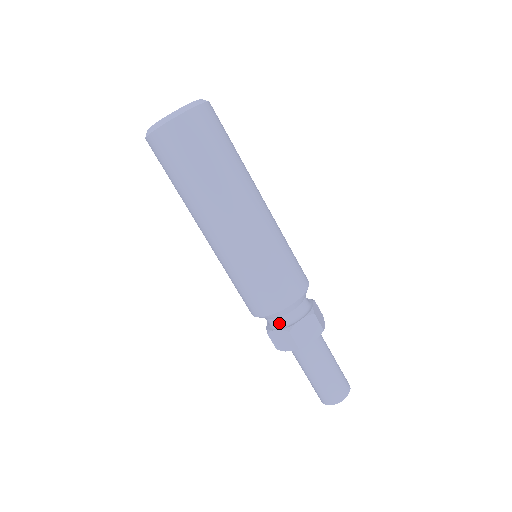
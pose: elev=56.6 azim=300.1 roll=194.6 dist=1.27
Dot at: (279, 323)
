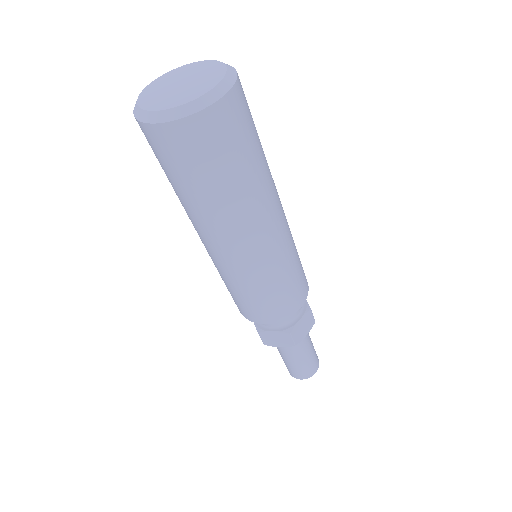
Dot at: (277, 324)
